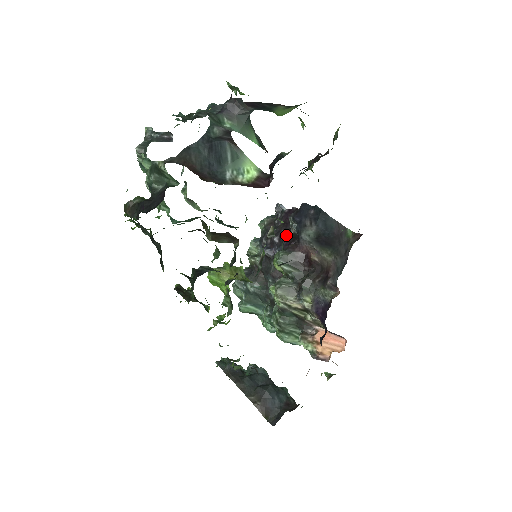
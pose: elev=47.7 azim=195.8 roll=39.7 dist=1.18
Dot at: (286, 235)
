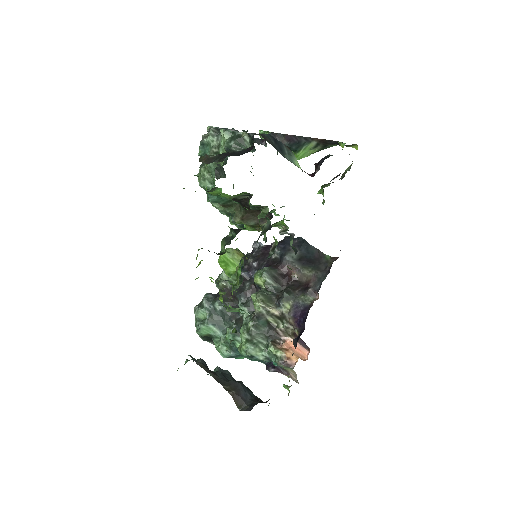
Dot at: (266, 261)
